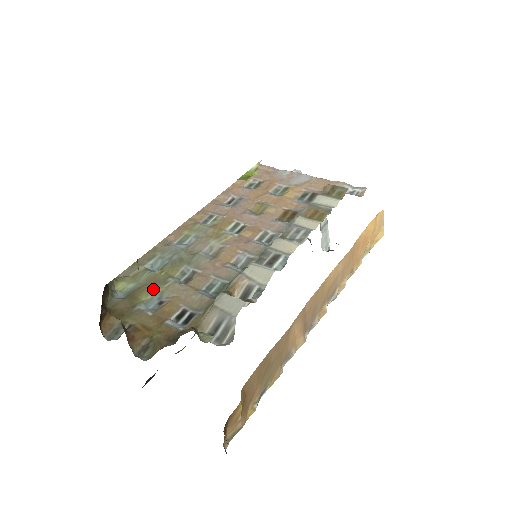
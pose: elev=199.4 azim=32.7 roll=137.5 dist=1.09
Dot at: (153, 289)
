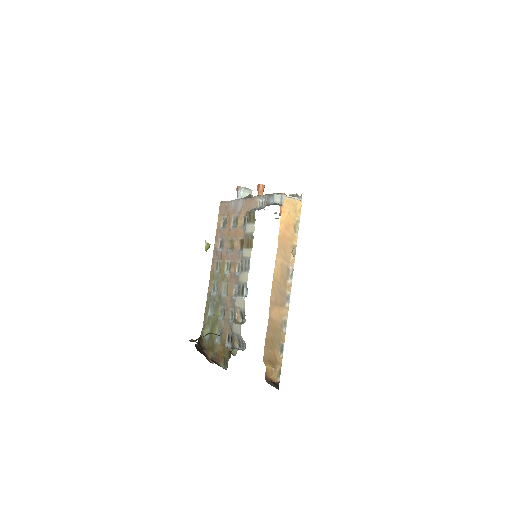
Dot at: (215, 328)
